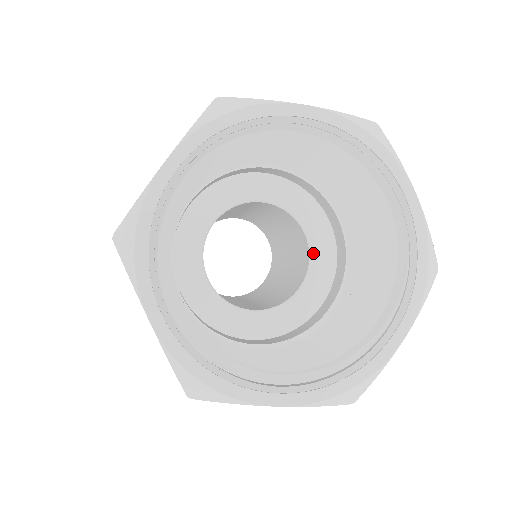
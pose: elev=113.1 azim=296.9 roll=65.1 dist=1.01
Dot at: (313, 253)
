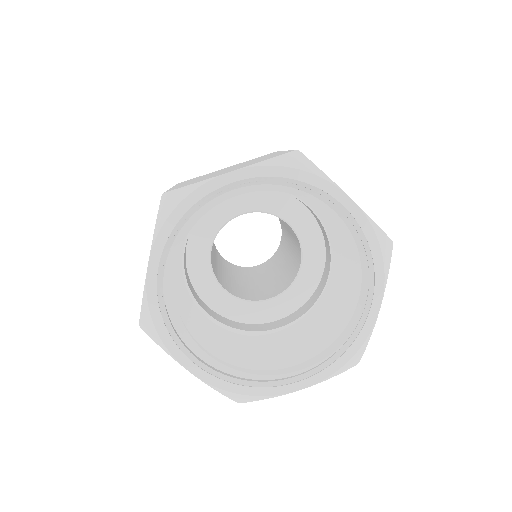
Dot at: (296, 283)
